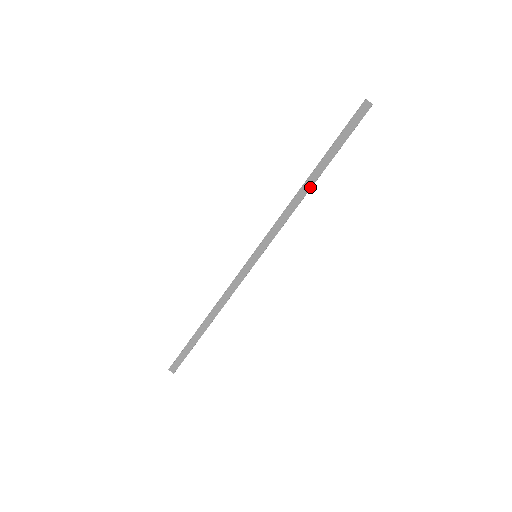
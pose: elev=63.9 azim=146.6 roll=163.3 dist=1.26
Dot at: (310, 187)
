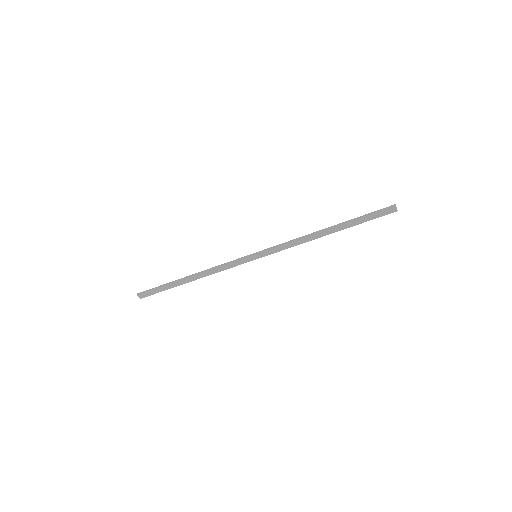
Dot at: (324, 235)
